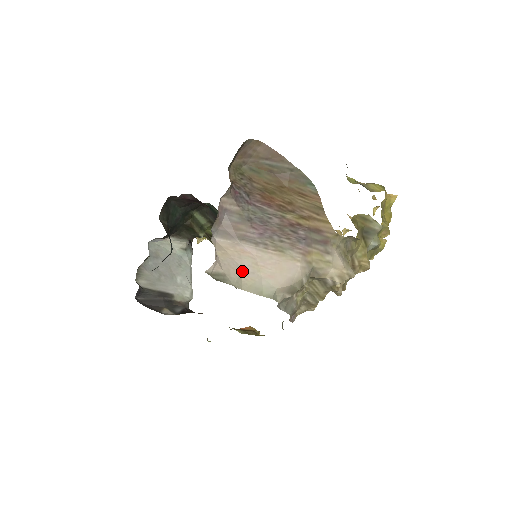
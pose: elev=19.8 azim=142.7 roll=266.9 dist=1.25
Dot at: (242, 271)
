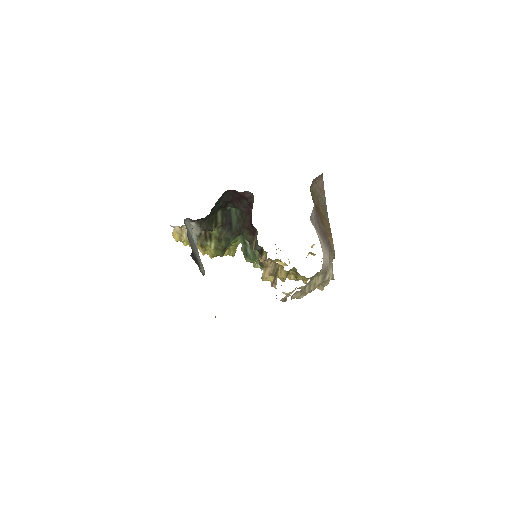
Dot at: occluded
